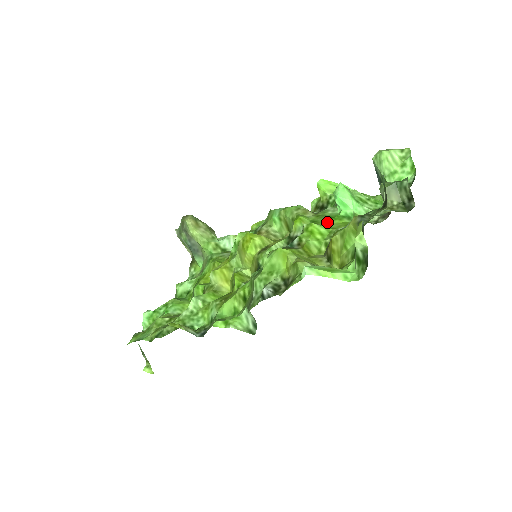
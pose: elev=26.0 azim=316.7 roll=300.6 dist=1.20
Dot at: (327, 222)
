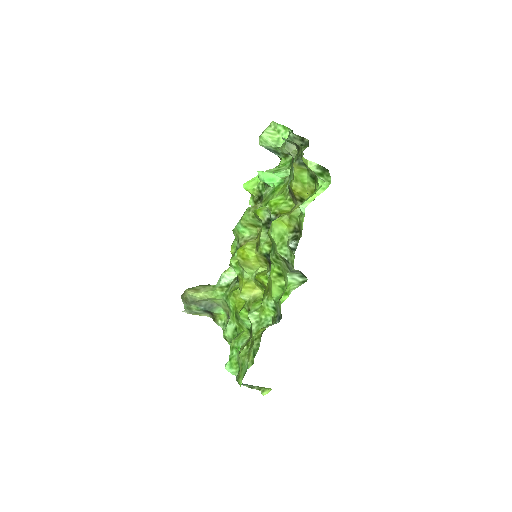
Dot at: (274, 195)
